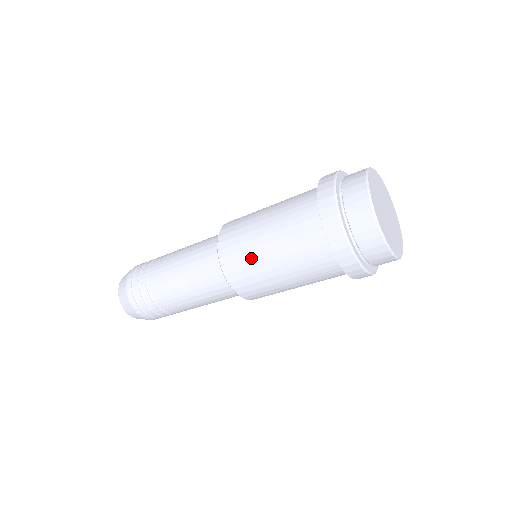
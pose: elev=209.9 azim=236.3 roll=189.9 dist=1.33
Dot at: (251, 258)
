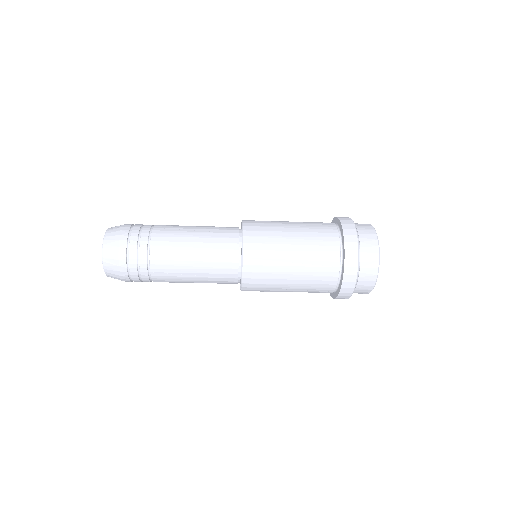
Dot at: (274, 258)
